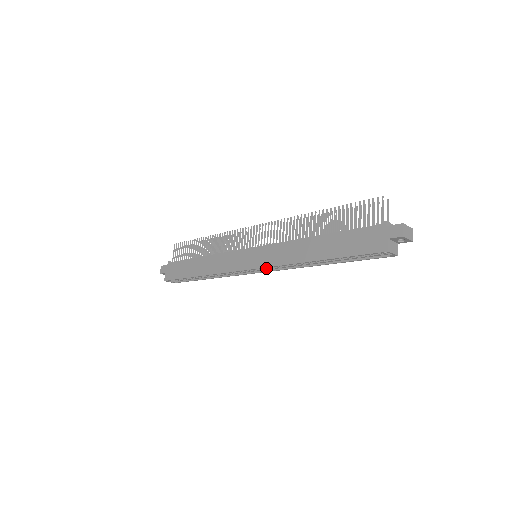
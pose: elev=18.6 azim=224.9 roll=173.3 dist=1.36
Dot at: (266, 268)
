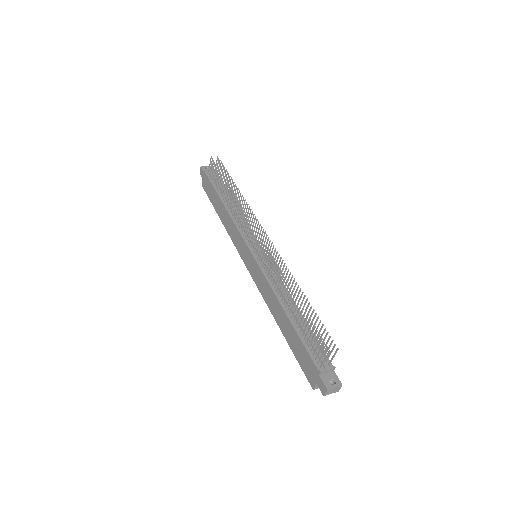
Dot at: occluded
